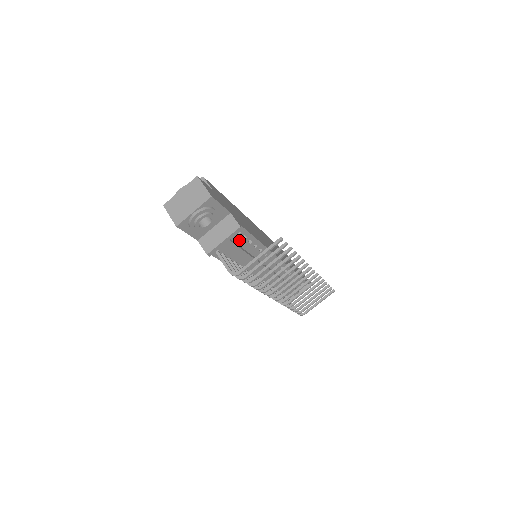
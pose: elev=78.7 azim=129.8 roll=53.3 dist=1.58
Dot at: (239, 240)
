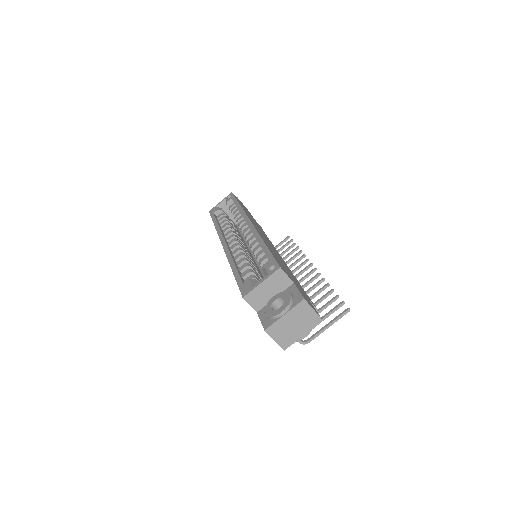
Dot at: occluded
